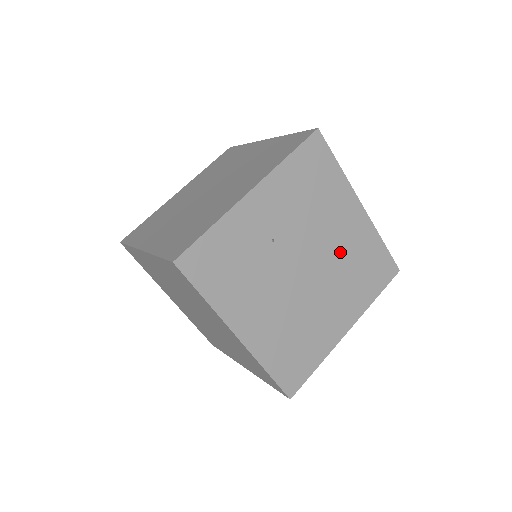
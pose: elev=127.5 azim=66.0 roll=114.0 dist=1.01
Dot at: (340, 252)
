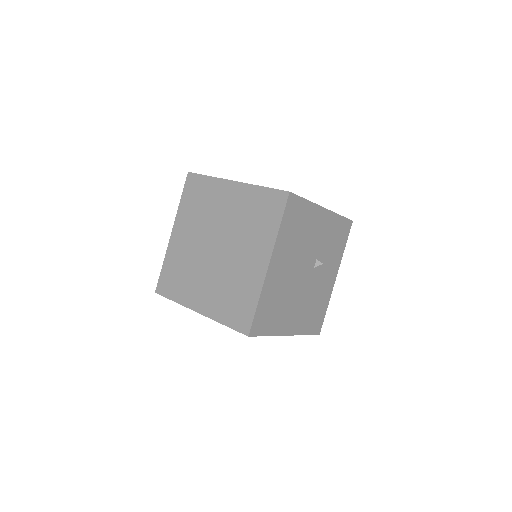
Dot at: occluded
